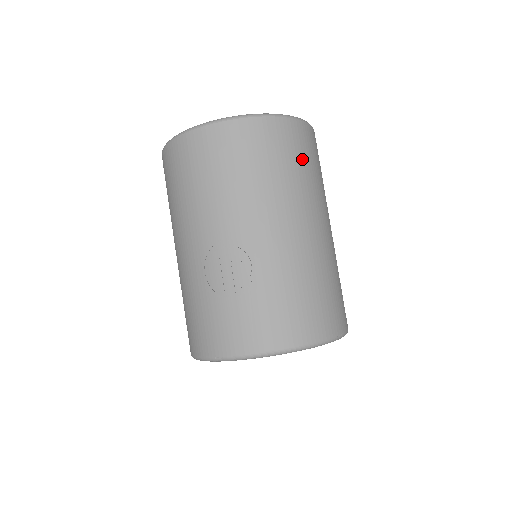
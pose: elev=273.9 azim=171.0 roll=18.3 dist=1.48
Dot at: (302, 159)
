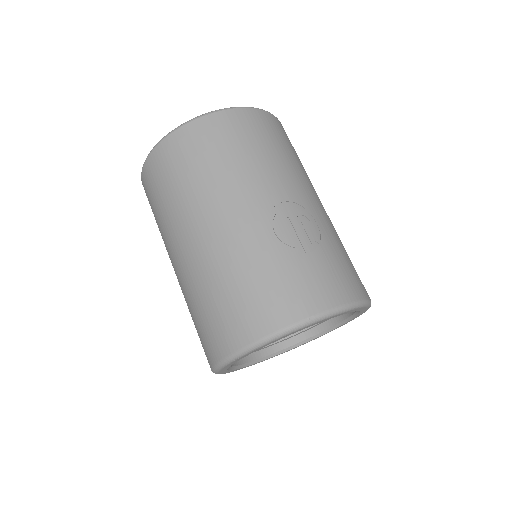
Dot at: occluded
